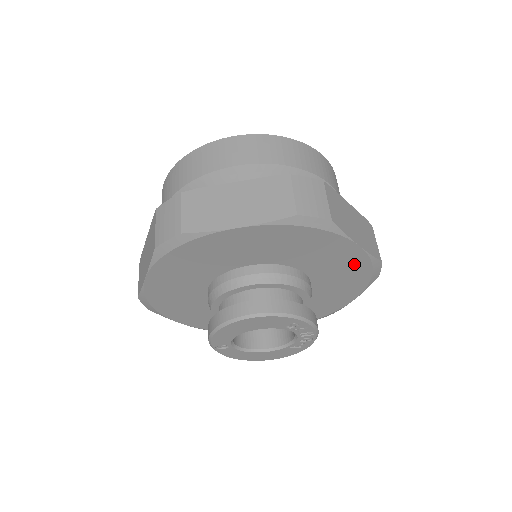
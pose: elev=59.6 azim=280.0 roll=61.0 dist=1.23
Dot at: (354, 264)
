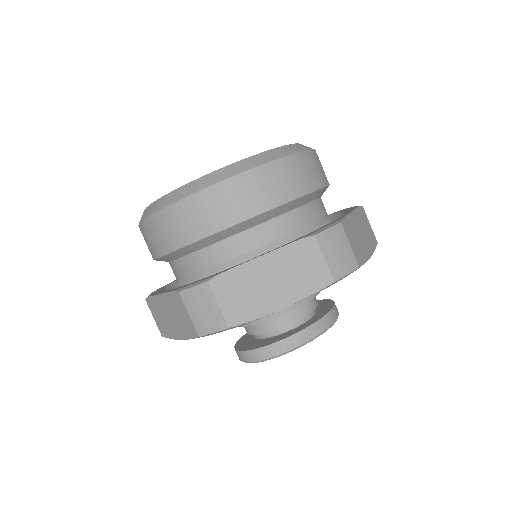
Dot at: occluded
